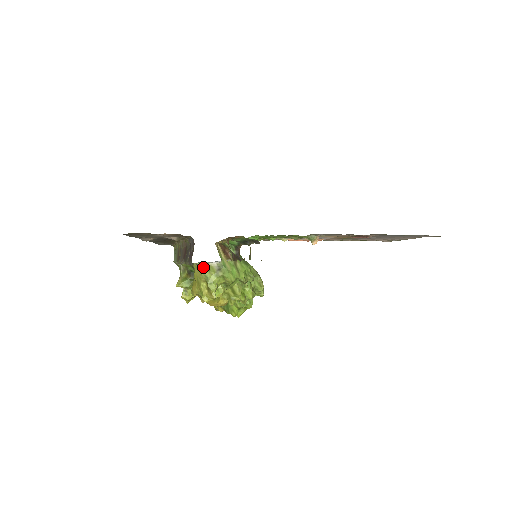
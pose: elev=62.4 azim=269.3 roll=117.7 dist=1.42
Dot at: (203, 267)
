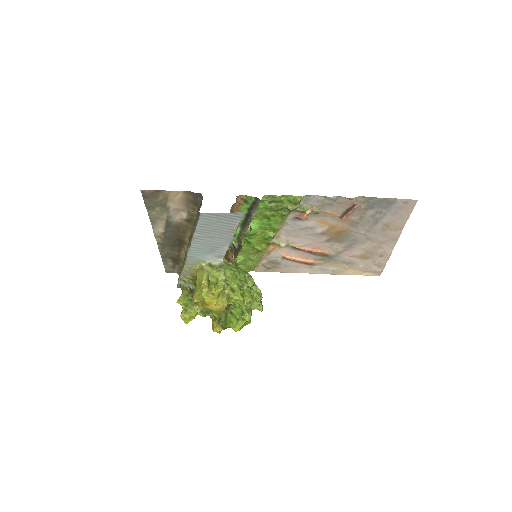
Dot at: (206, 265)
